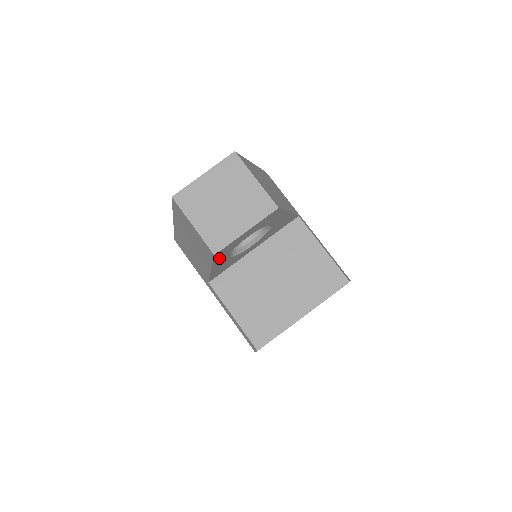
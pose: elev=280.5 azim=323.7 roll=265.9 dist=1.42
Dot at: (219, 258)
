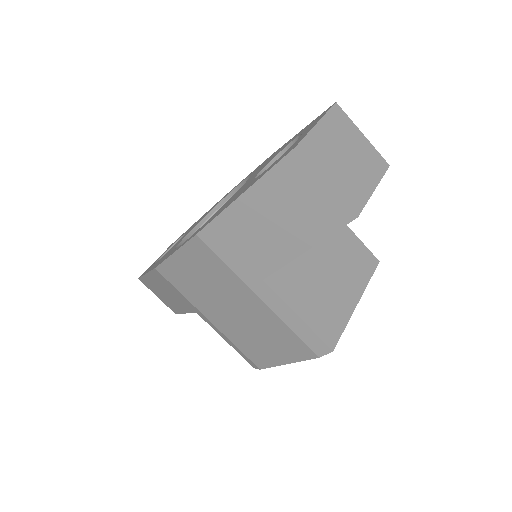
Dot at: occluded
